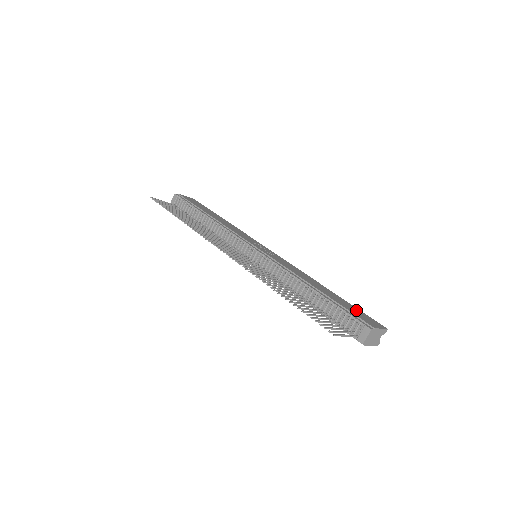
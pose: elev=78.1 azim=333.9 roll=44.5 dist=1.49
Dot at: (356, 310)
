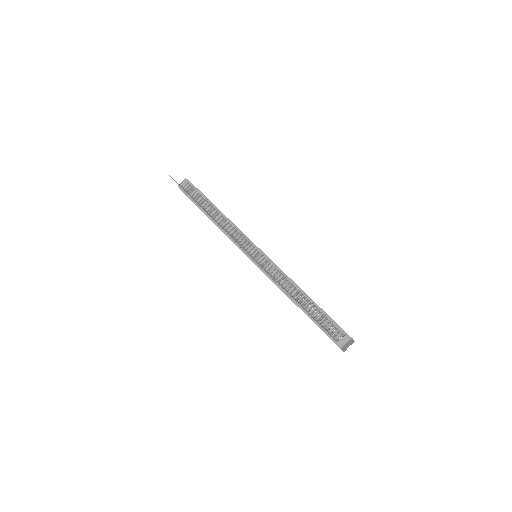
Dot at: occluded
